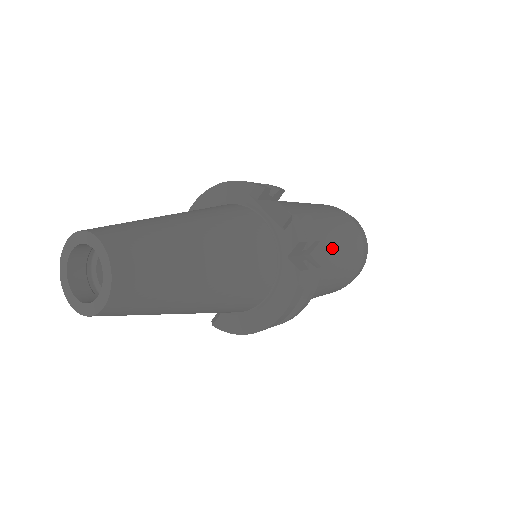
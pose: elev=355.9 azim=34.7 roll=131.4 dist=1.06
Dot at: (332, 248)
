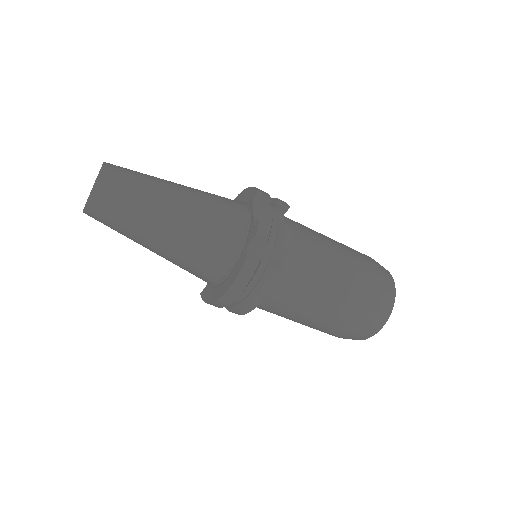
Dot at: (321, 275)
